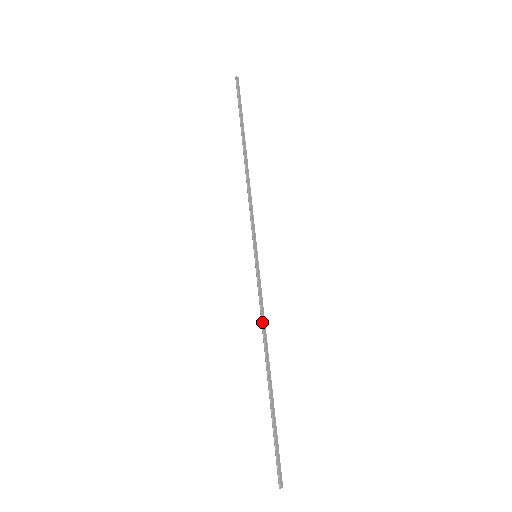
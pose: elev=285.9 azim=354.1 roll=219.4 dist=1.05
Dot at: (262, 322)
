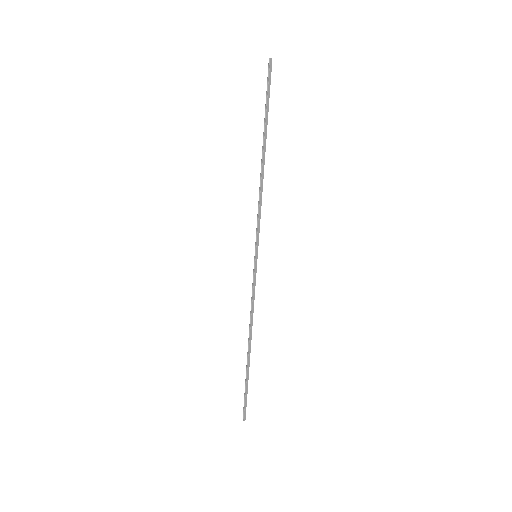
Dot at: (251, 311)
